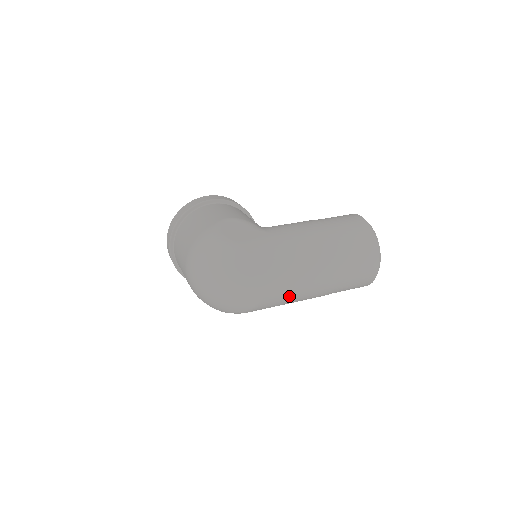
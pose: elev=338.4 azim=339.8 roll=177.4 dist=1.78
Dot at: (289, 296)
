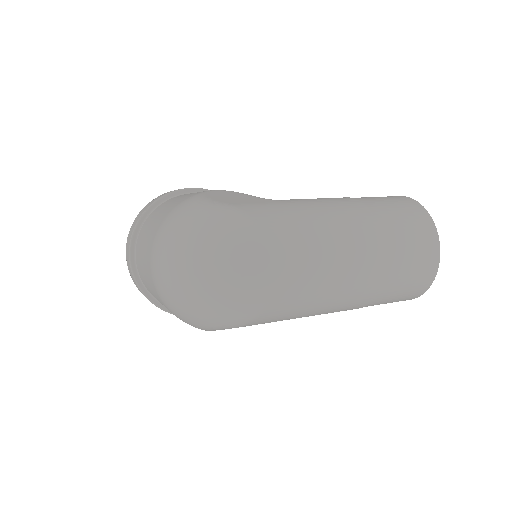
Dot at: (314, 293)
